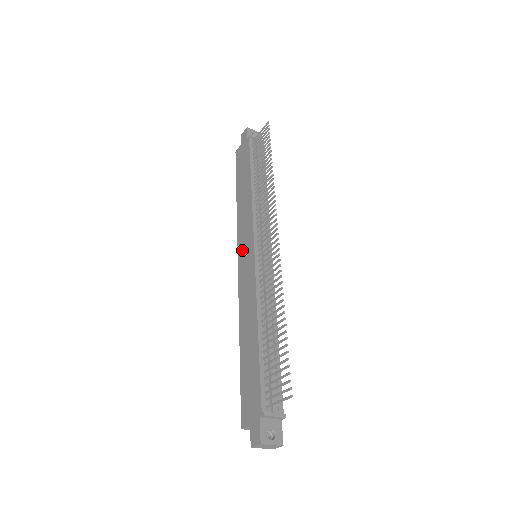
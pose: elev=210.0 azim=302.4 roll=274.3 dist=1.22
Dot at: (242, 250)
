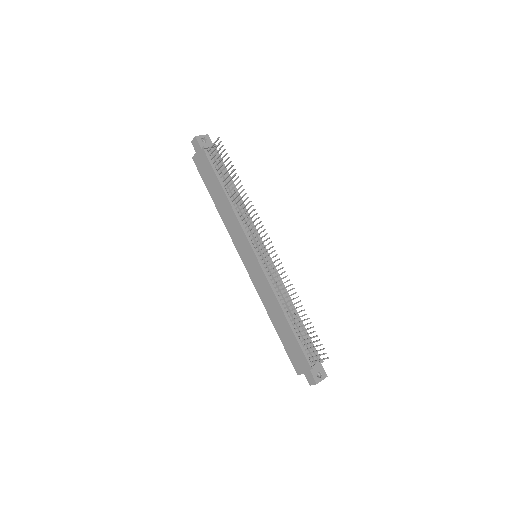
Dot at: (243, 254)
